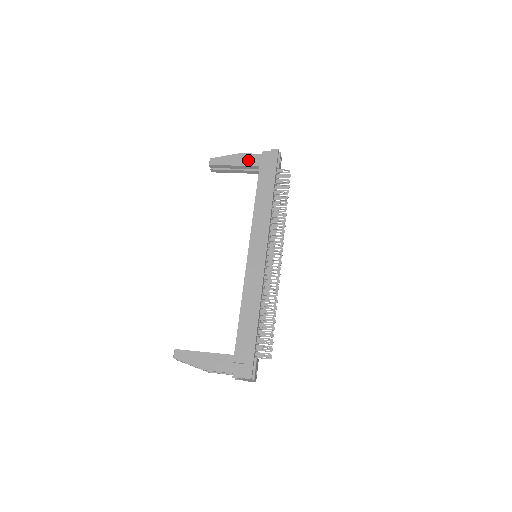
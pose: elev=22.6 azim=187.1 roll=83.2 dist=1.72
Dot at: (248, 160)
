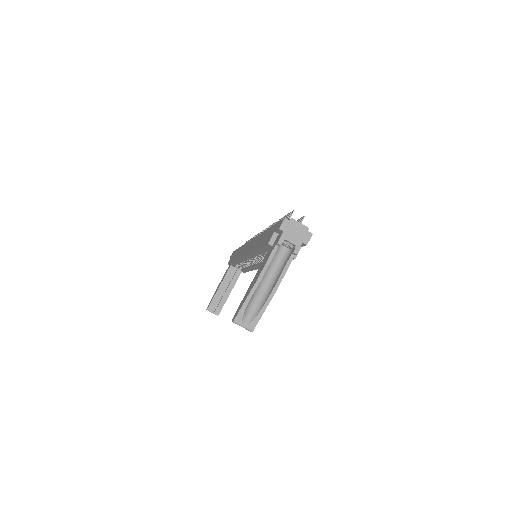
Dot at: occluded
